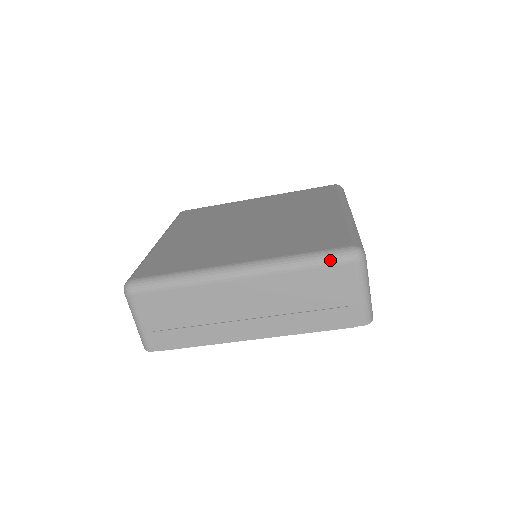
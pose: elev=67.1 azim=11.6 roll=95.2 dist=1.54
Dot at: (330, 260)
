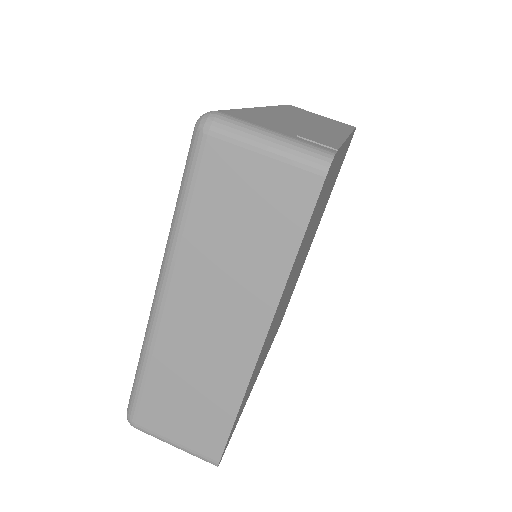
Dot at: occluded
